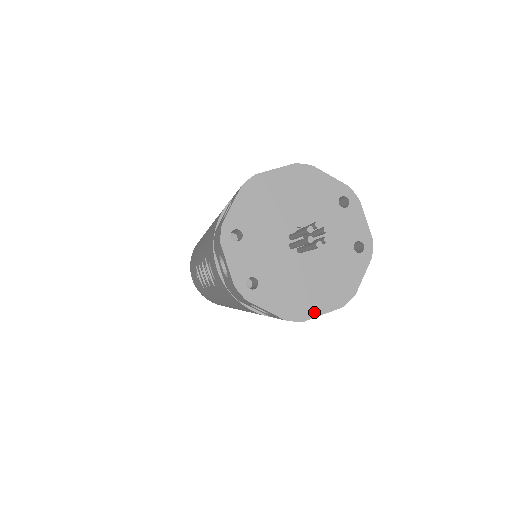
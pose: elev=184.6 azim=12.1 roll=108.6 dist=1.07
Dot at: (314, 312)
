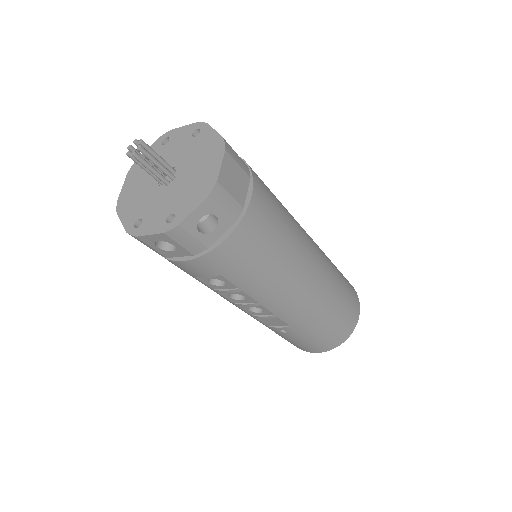
Dot at: (215, 173)
